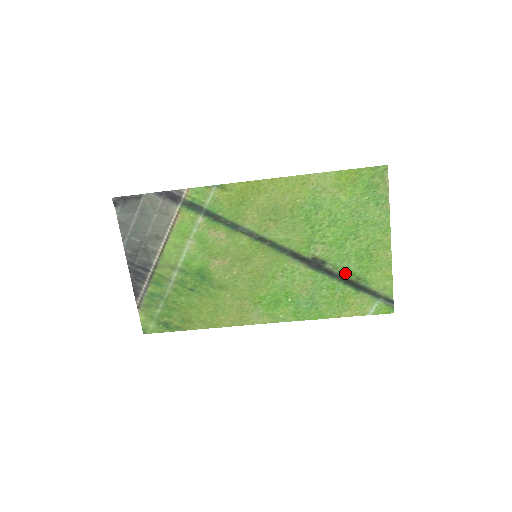
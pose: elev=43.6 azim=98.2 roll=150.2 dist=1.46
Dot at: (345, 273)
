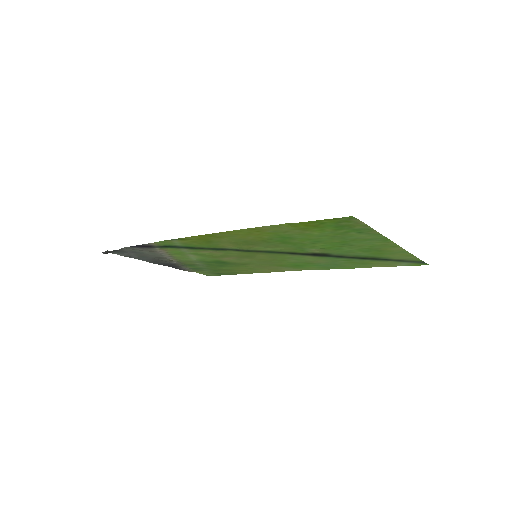
Dot at: (356, 256)
